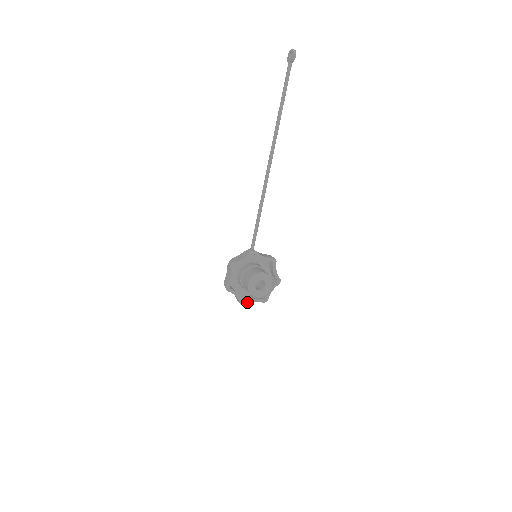
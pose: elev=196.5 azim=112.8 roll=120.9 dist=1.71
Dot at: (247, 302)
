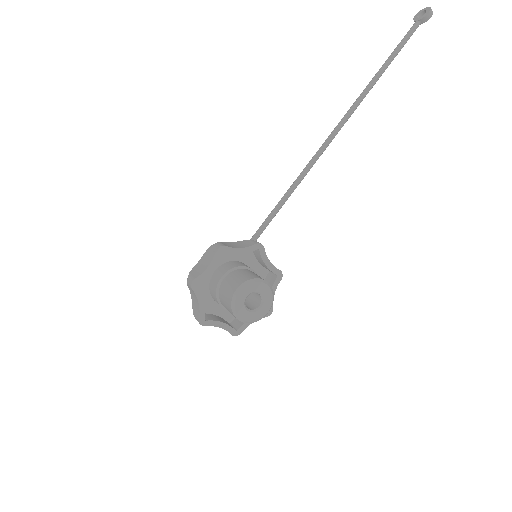
Dot at: (210, 322)
